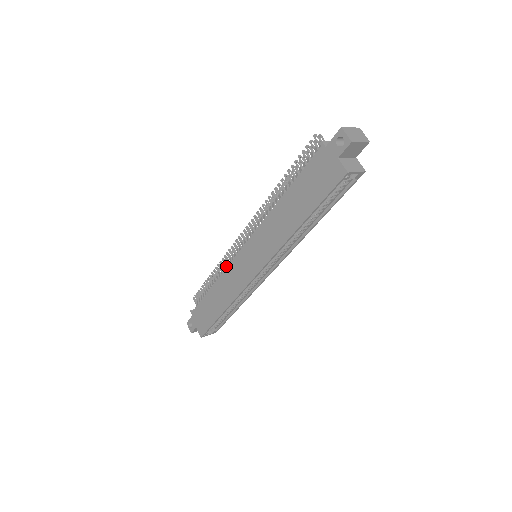
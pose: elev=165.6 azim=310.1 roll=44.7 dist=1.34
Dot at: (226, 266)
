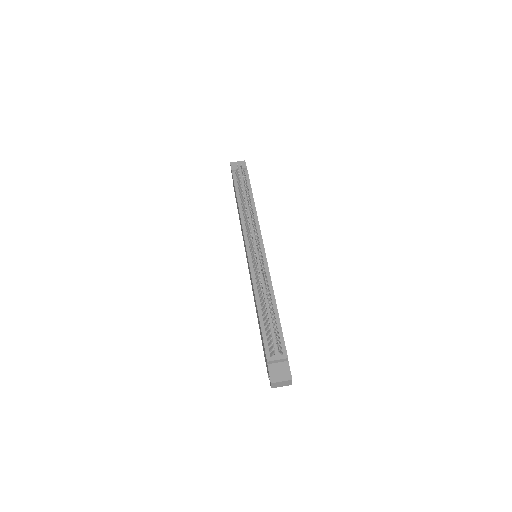
Dot at: (246, 219)
